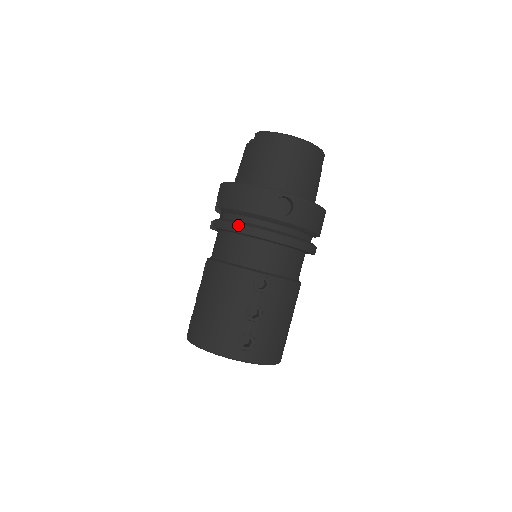
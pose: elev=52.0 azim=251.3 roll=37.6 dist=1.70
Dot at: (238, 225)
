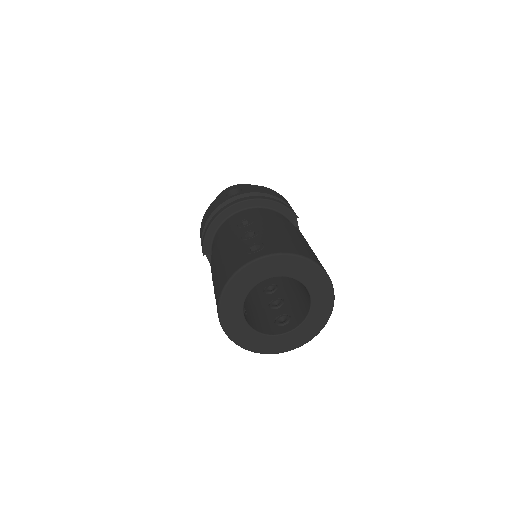
Dot at: (209, 222)
